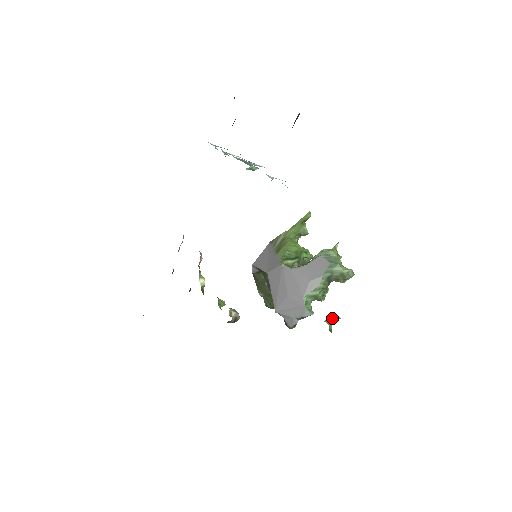
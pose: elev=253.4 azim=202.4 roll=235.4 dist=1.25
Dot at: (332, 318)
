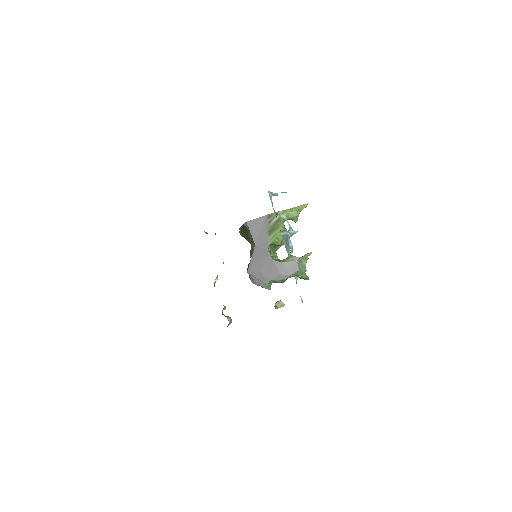
Dot at: (280, 304)
